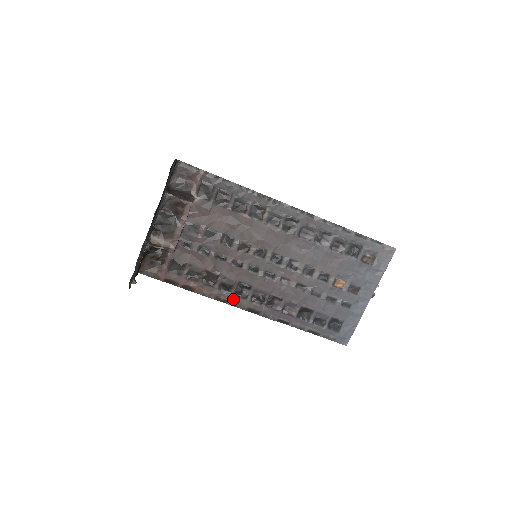
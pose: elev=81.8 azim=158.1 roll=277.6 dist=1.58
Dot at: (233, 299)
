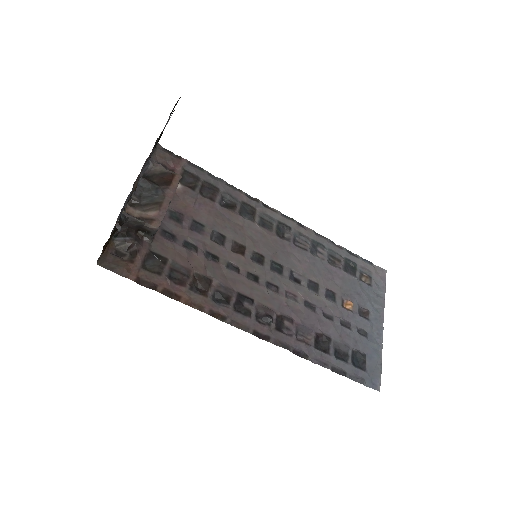
Dot at: (233, 316)
